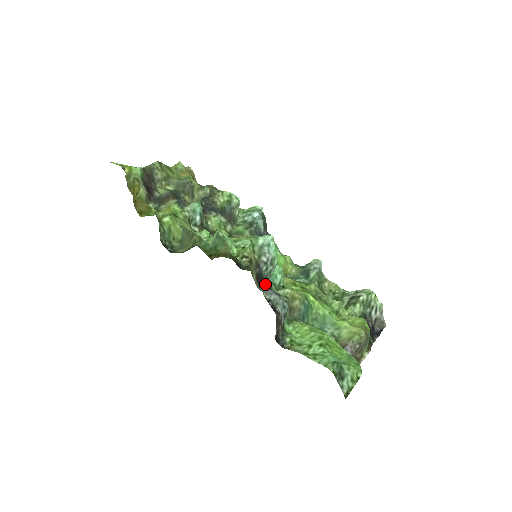
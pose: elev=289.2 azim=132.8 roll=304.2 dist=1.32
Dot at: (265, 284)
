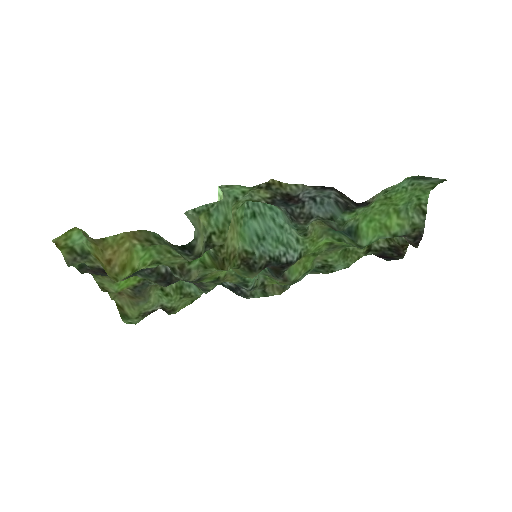
Dot at: (295, 205)
